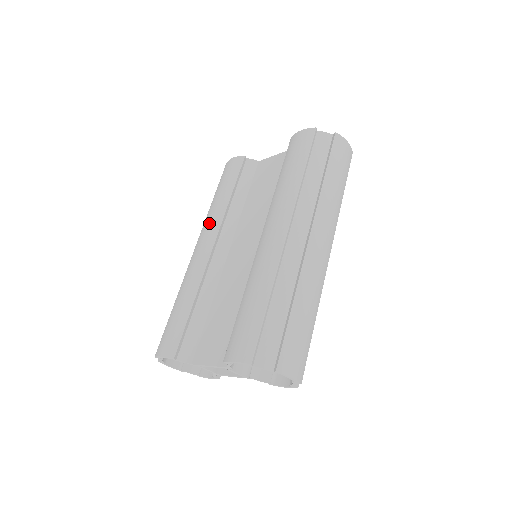
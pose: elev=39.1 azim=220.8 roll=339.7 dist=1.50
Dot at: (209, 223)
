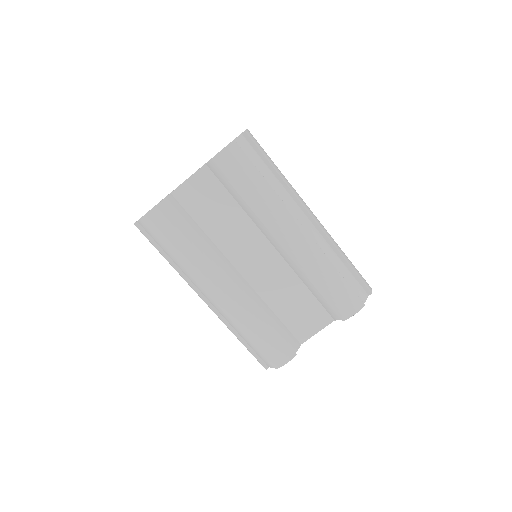
Dot at: (205, 273)
